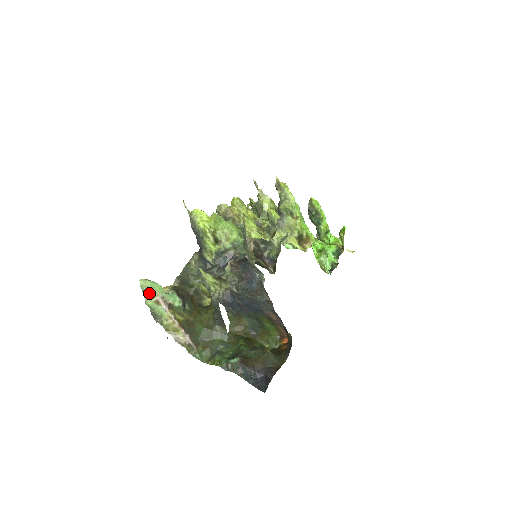
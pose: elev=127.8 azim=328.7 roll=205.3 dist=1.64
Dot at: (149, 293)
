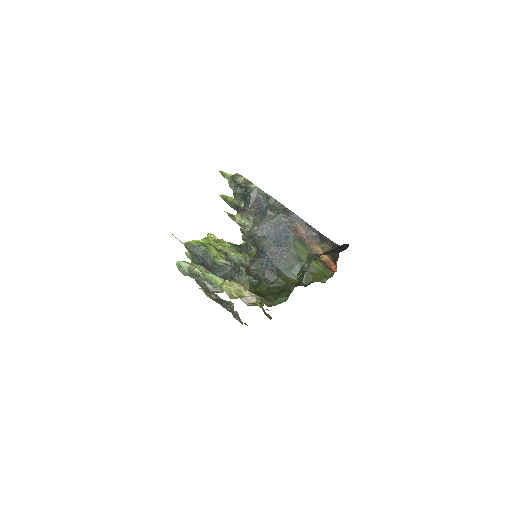
Dot at: (191, 266)
